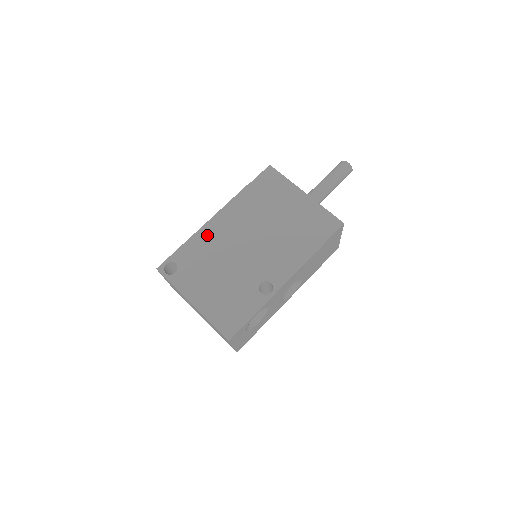
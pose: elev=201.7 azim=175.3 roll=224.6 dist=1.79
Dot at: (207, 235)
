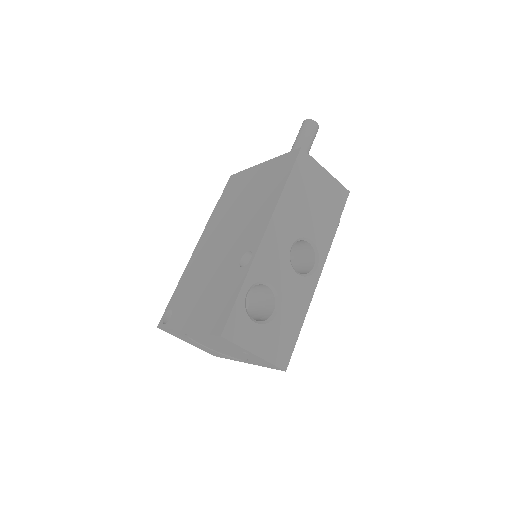
Dot at: (192, 266)
